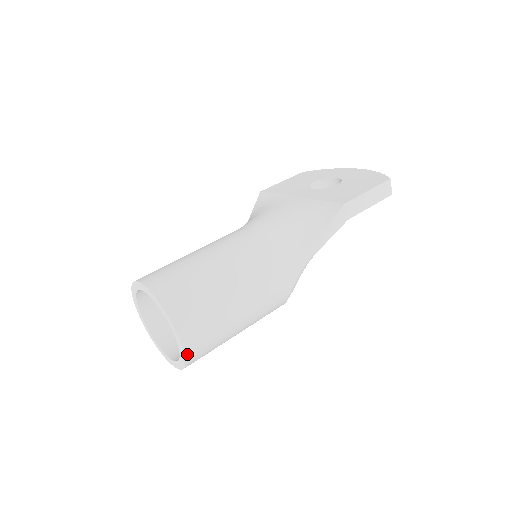
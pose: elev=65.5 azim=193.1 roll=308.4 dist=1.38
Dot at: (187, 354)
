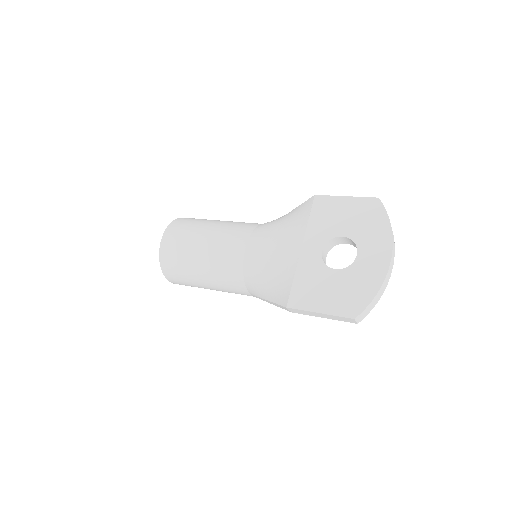
Dot at: occluded
